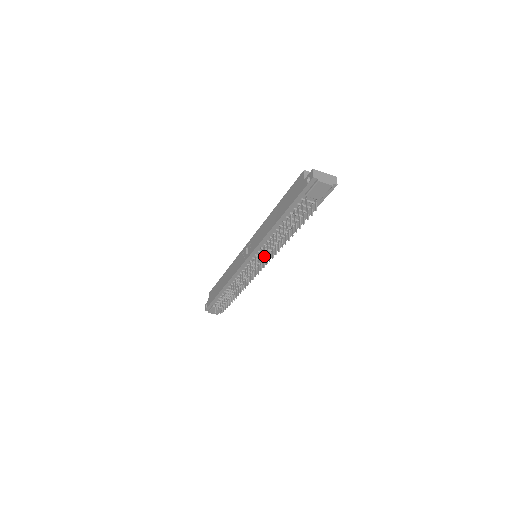
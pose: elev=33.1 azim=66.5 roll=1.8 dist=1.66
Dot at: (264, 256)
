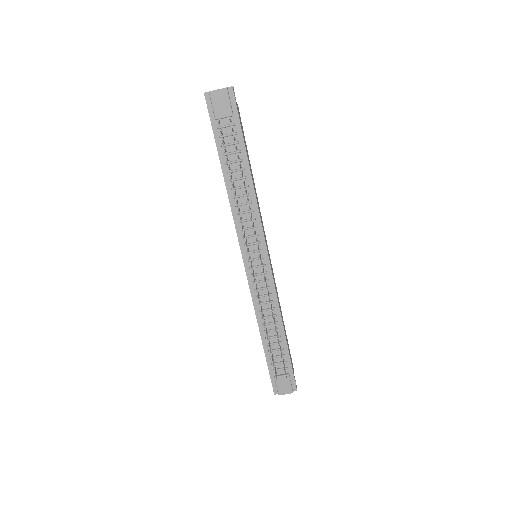
Dot at: occluded
